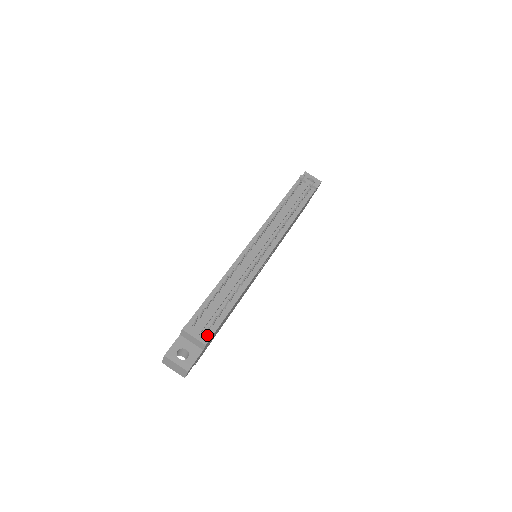
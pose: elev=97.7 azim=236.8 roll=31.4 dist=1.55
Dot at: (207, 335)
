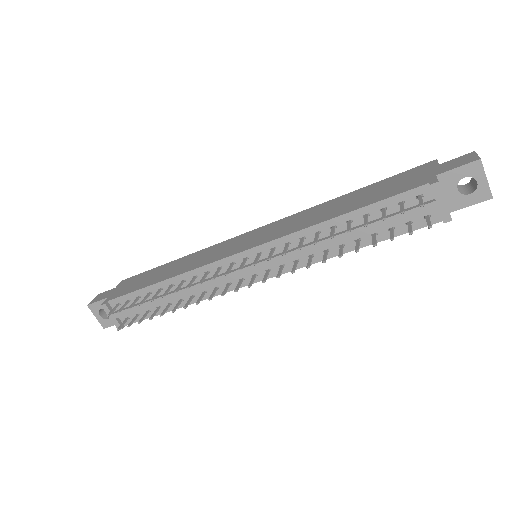
Dot at: (127, 320)
